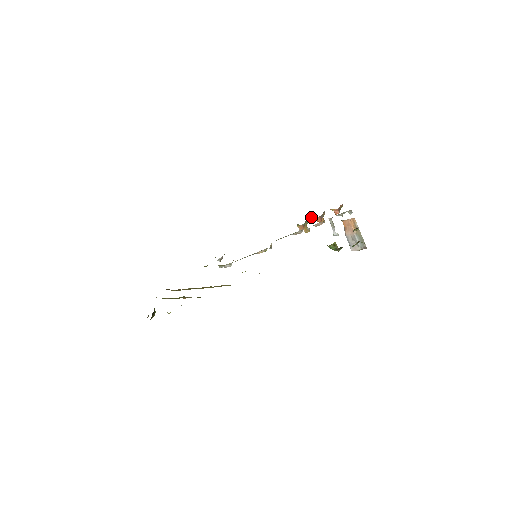
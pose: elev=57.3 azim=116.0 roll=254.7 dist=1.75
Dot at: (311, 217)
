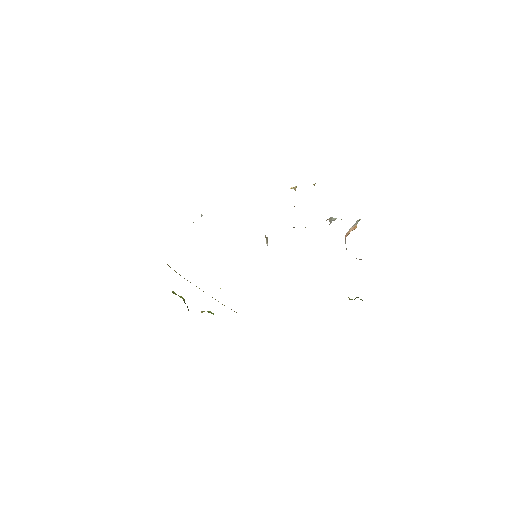
Dot at: occluded
